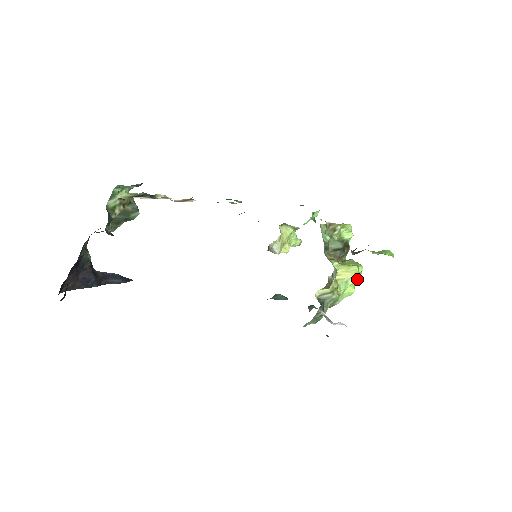
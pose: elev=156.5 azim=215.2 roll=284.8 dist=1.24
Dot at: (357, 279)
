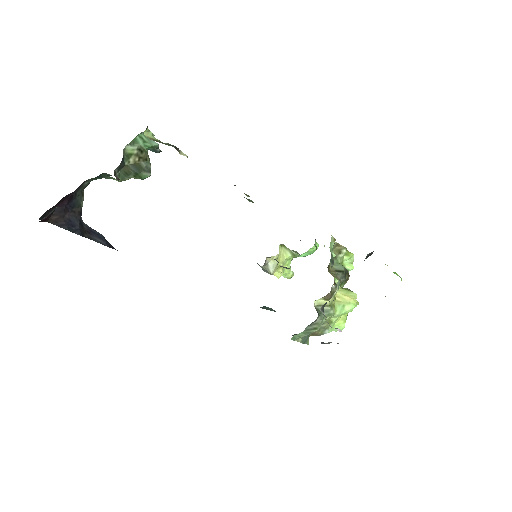
Dot at: (354, 307)
